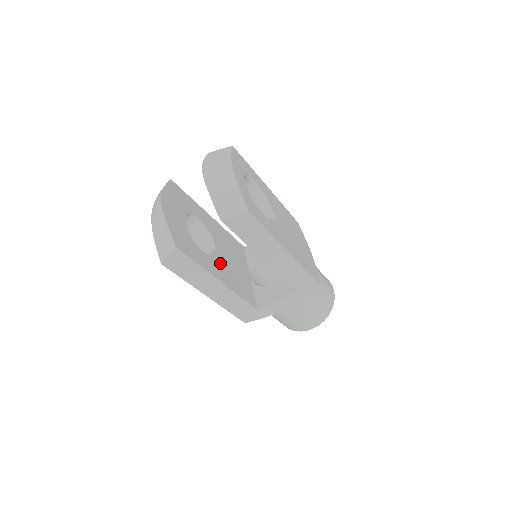
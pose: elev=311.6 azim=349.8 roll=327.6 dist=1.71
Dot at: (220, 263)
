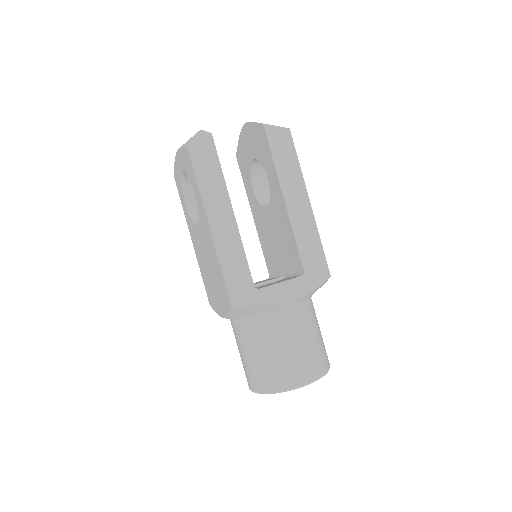
Dot at: occluded
